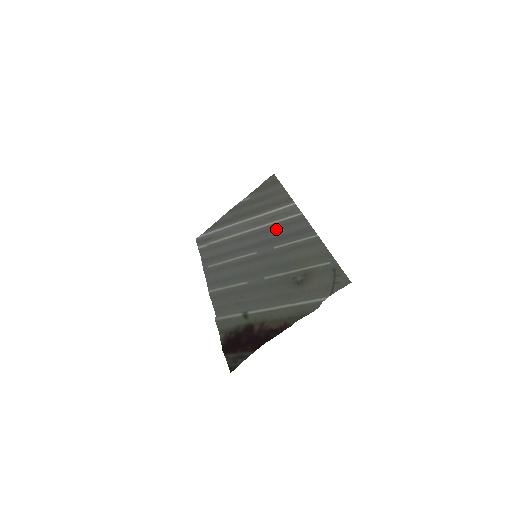
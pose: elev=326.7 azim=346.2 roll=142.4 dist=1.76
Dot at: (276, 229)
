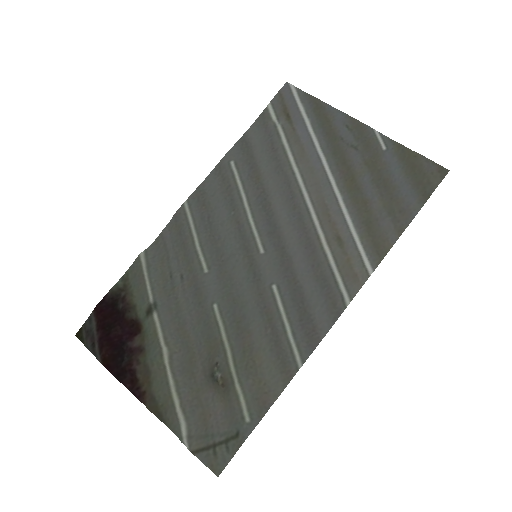
Dot at: (313, 265)
